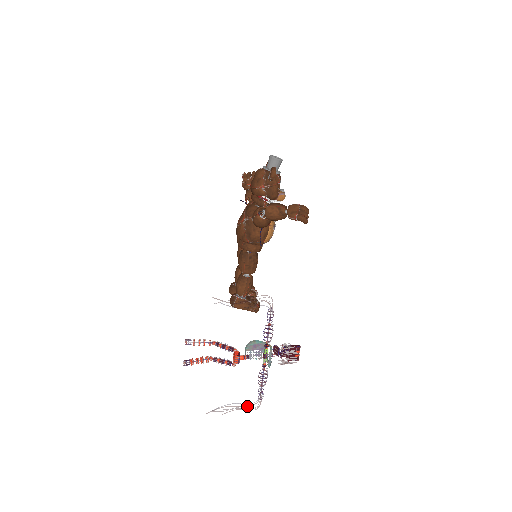
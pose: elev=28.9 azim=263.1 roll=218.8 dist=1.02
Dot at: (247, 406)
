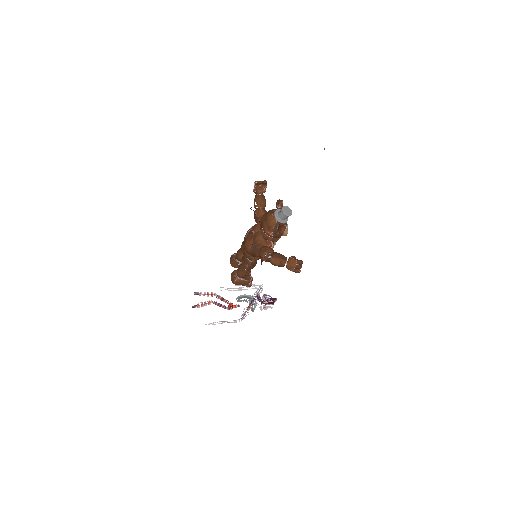
Dot at: occluded
